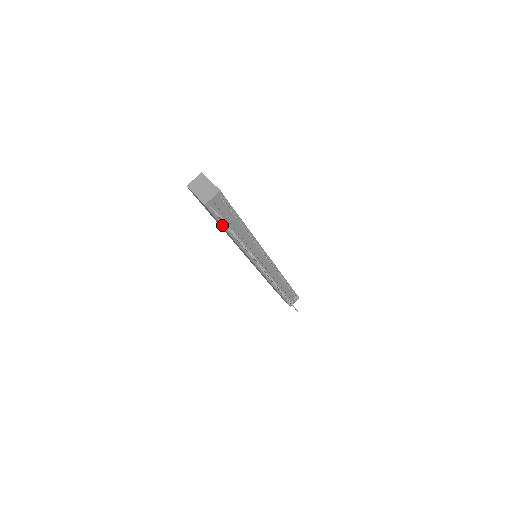
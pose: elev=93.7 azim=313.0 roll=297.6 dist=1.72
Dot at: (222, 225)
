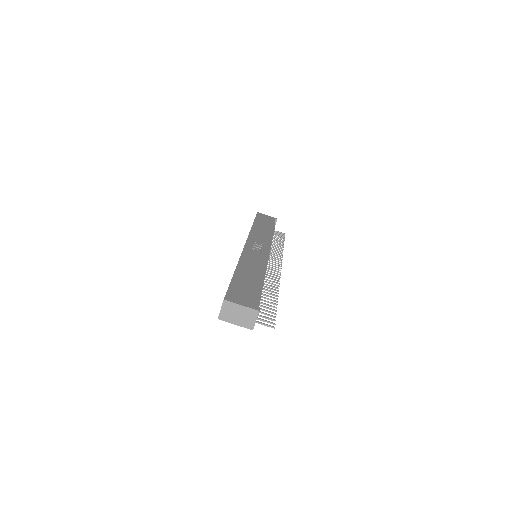
Dot at: occluded
